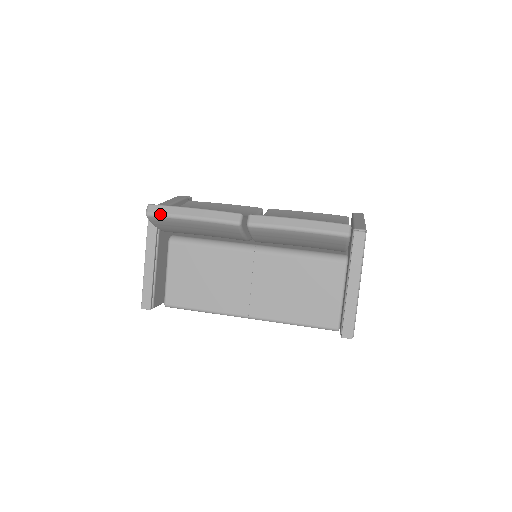
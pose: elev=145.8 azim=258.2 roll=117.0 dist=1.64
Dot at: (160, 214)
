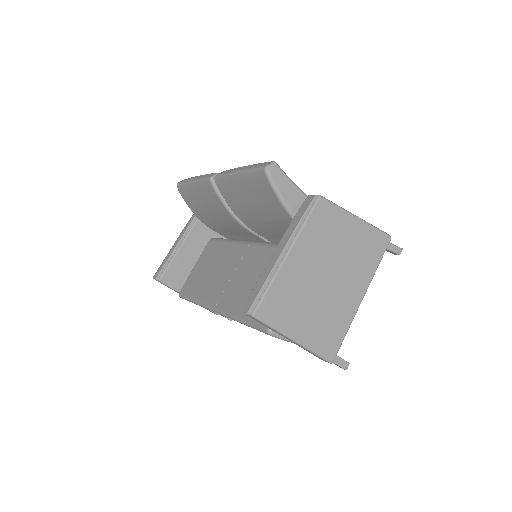
Dot at: (182, 182)
